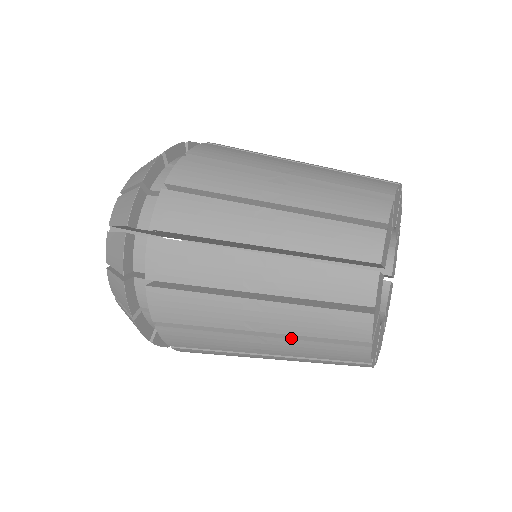
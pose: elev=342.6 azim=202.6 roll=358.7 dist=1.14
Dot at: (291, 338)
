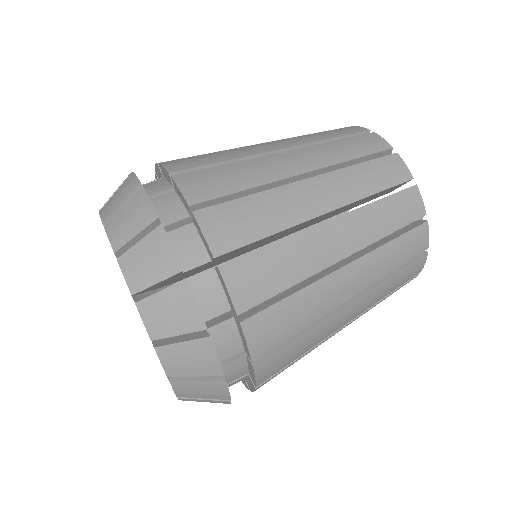
Dot at: occluded
